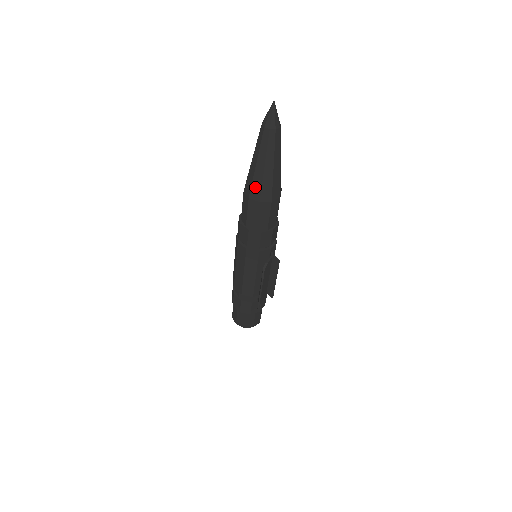
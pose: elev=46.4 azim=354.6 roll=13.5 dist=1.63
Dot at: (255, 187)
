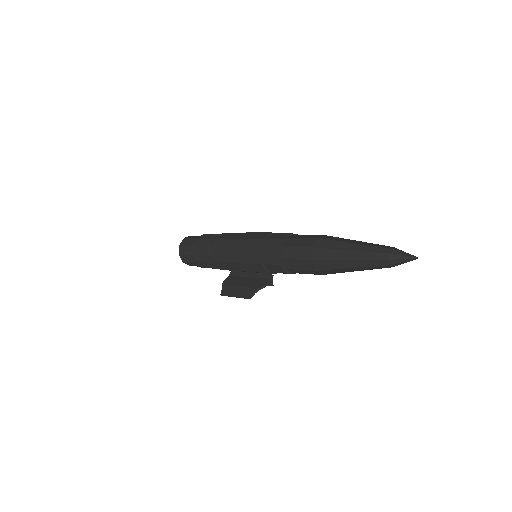
Dot at: (326, 264)
